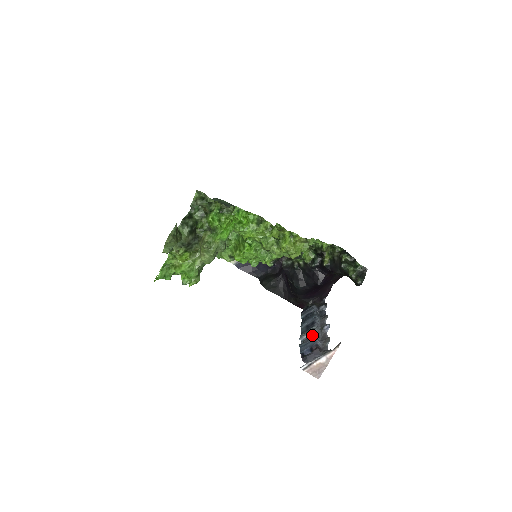
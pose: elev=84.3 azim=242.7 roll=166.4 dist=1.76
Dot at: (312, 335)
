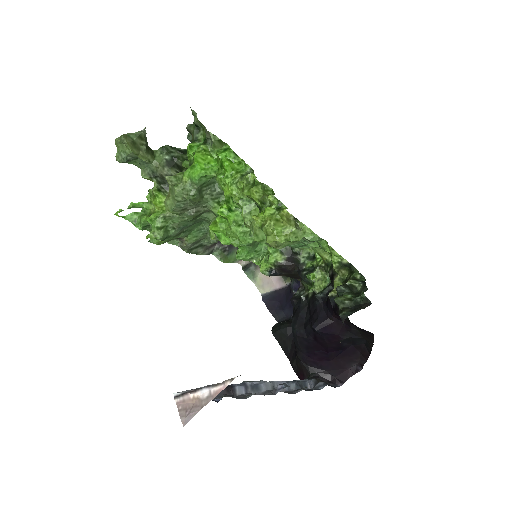
Dot at: occluded
